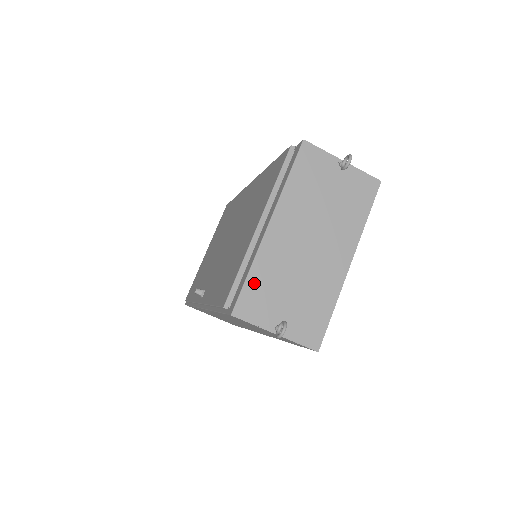
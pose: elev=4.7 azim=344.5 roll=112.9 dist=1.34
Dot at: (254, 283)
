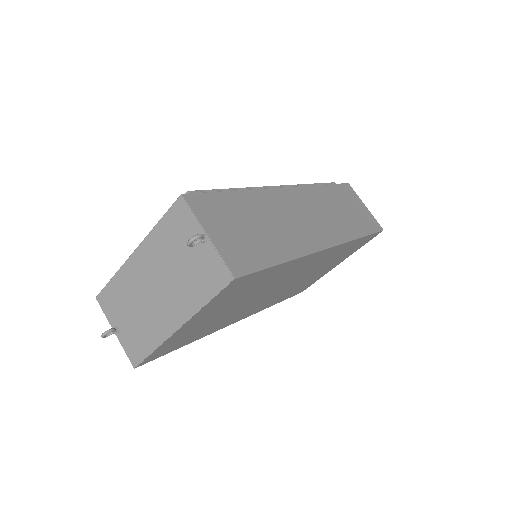
Dot at: (113, 288)
